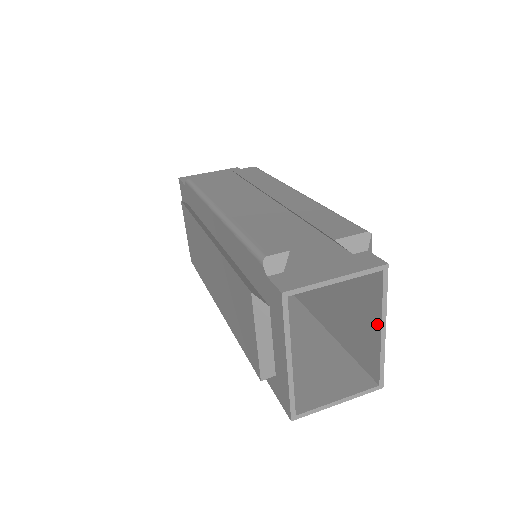
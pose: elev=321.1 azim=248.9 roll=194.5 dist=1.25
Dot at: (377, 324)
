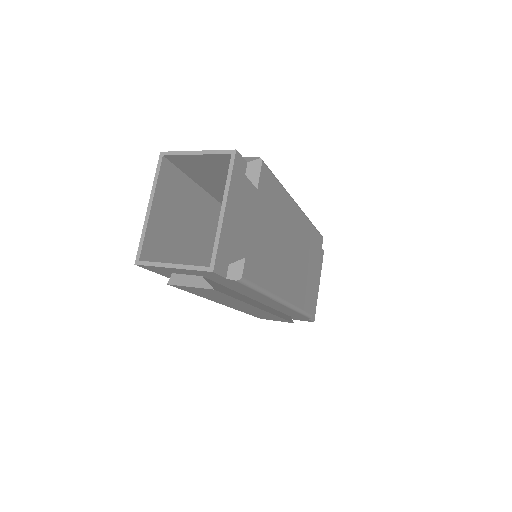
Dot at: (224, 207)
